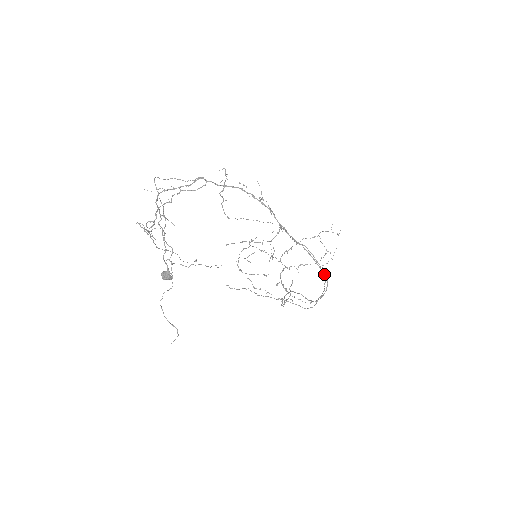
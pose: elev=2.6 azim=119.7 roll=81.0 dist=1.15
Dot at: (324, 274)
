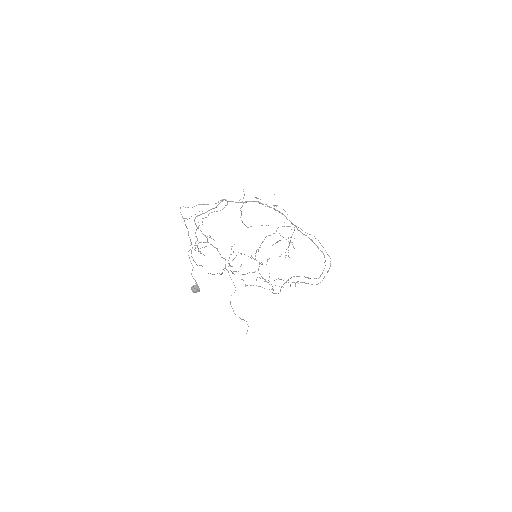
Dot at: (324, 255)
